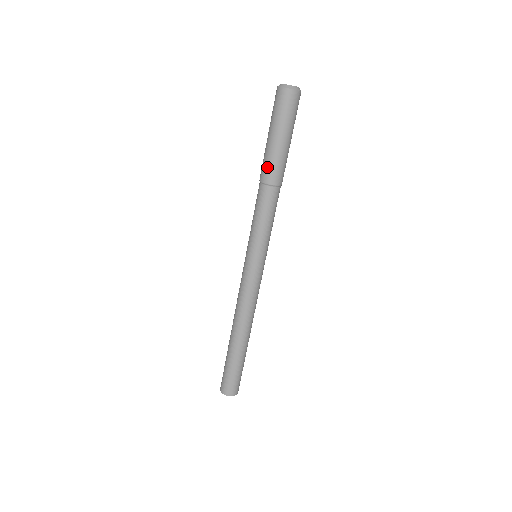
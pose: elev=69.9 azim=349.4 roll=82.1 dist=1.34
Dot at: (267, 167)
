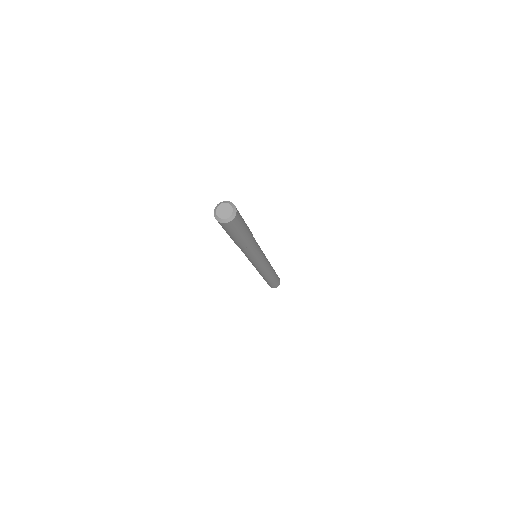
Dot at: (237, 244)
